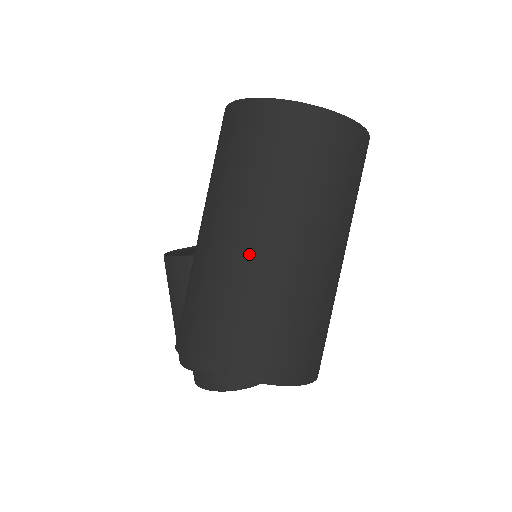
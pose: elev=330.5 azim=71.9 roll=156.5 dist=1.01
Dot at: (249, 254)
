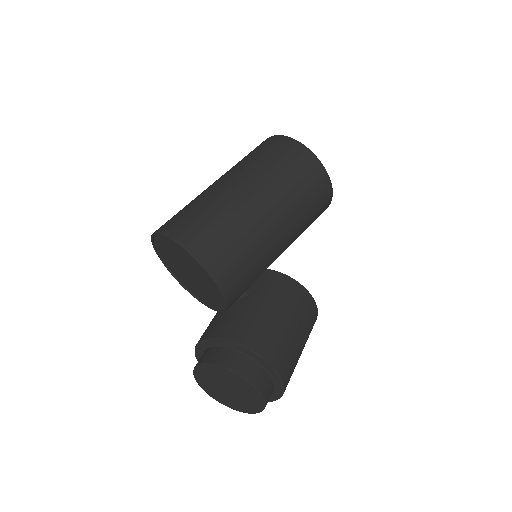
Dot at: occluded
